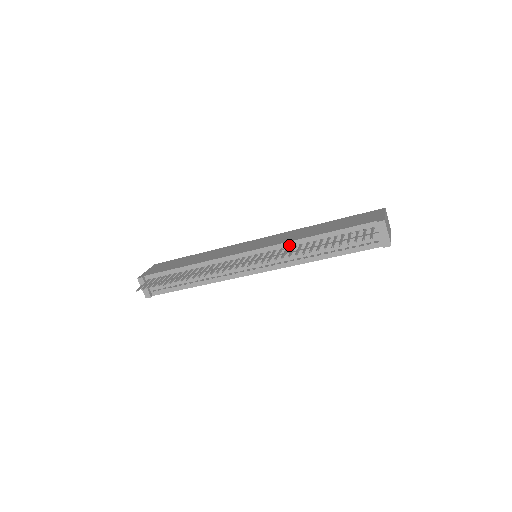
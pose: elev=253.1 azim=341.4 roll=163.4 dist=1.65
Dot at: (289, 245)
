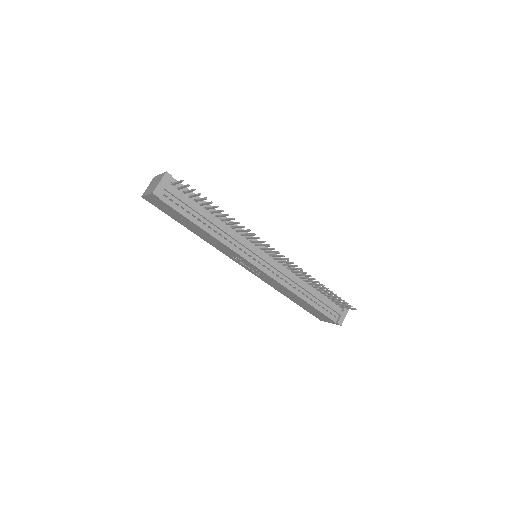
Dot at: (294, 270)
